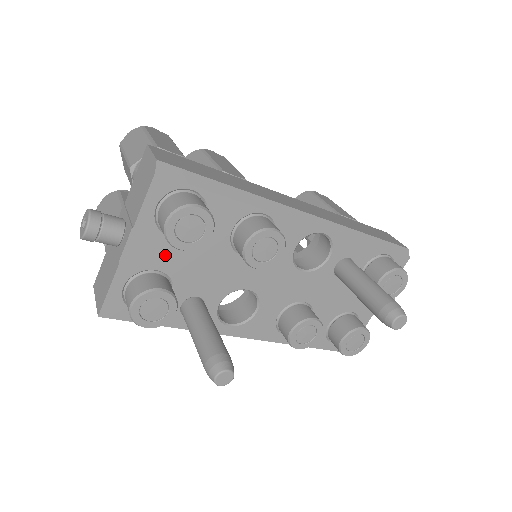
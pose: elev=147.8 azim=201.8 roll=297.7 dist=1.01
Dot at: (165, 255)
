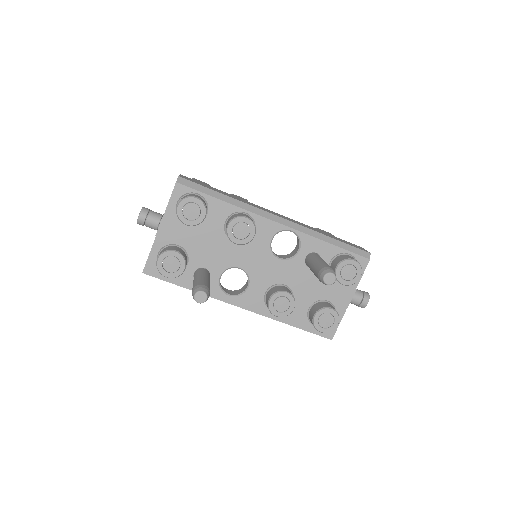
Dot at: (183, 235)
